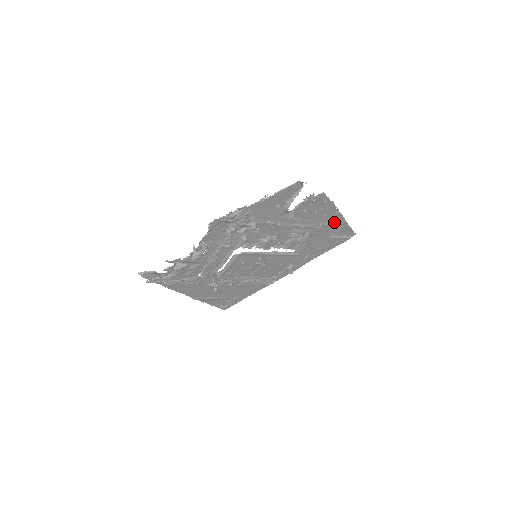
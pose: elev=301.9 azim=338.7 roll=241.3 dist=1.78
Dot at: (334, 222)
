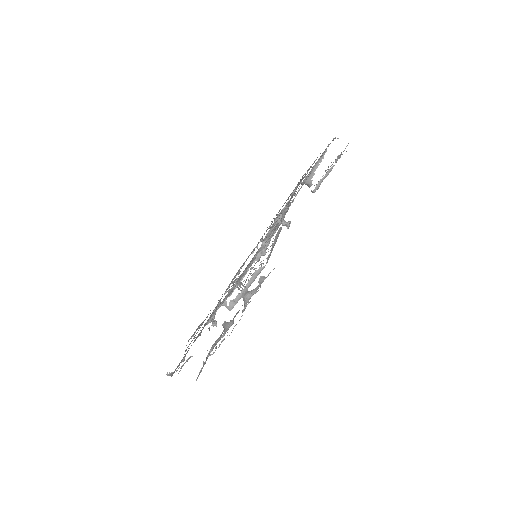
Dot at: occluded
